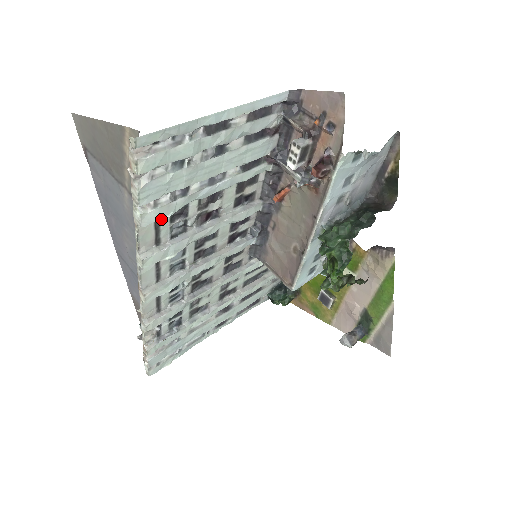
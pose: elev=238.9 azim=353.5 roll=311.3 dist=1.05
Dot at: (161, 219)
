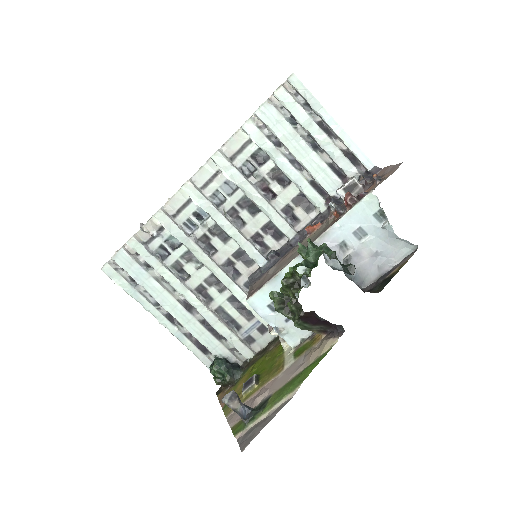
Dot at: (252, 139)
